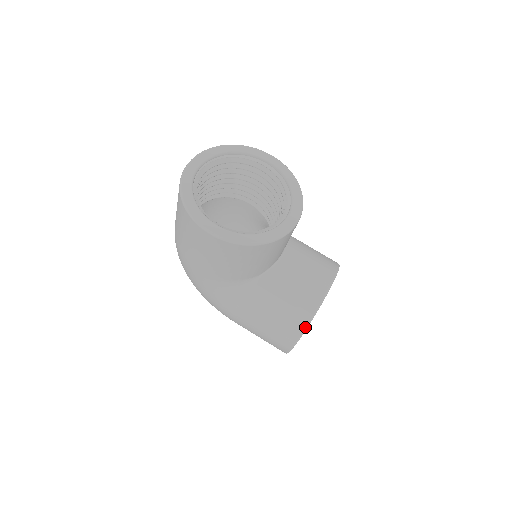
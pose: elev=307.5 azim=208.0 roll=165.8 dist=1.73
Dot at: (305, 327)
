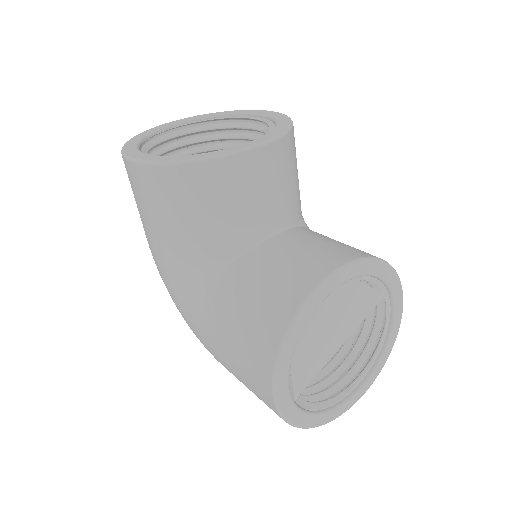
Dot at: (283, 334)
